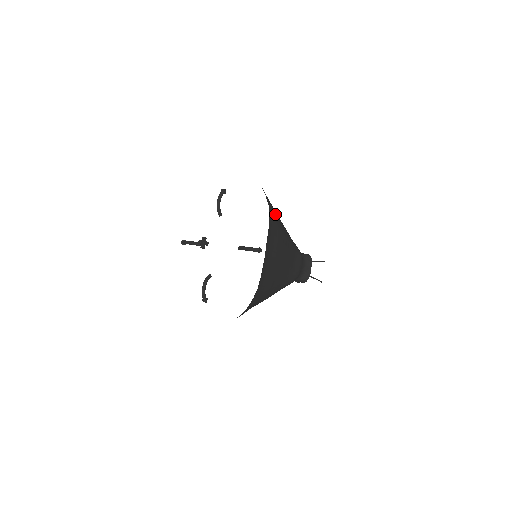
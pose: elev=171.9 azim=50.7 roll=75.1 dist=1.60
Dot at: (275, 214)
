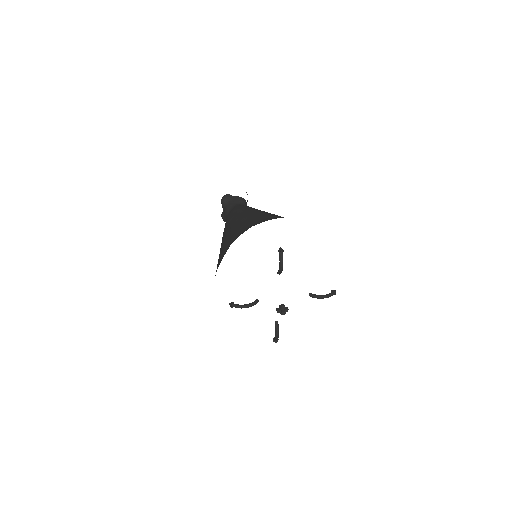
Dot at: occluded
